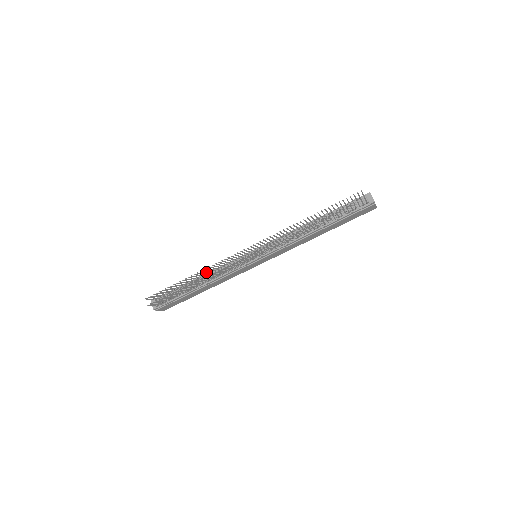
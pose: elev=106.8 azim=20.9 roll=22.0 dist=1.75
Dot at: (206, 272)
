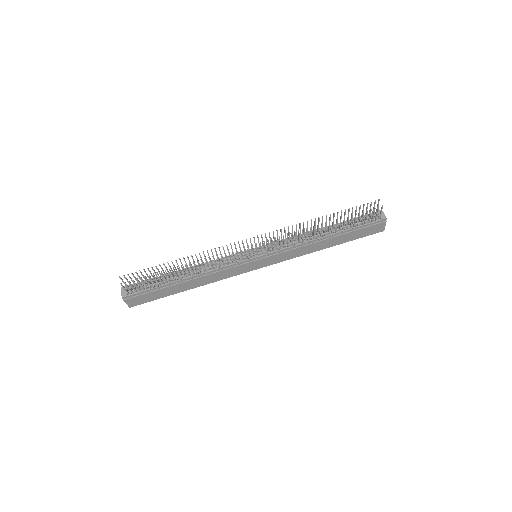
Dot at: occluded
